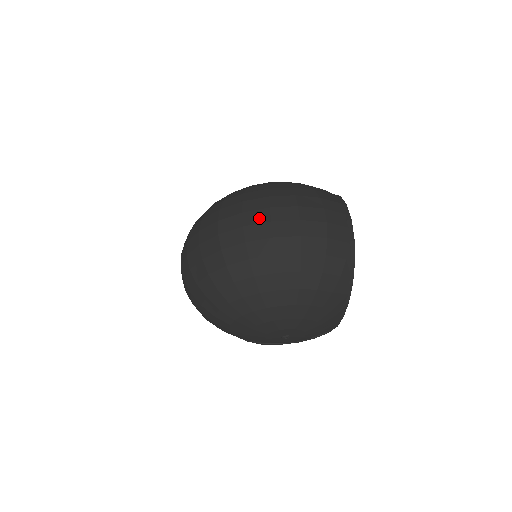
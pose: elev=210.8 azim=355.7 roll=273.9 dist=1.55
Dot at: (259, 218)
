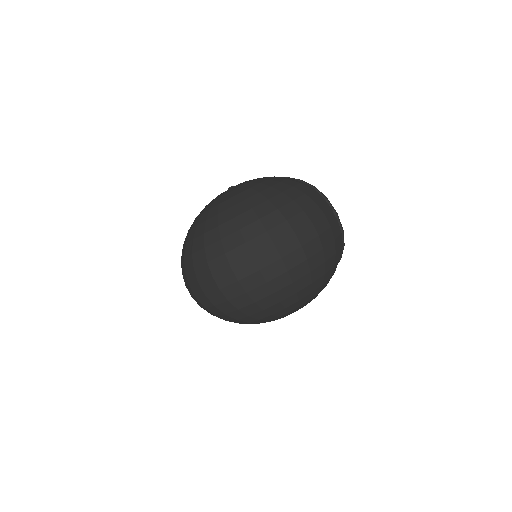
Dot at: (291, 246)
